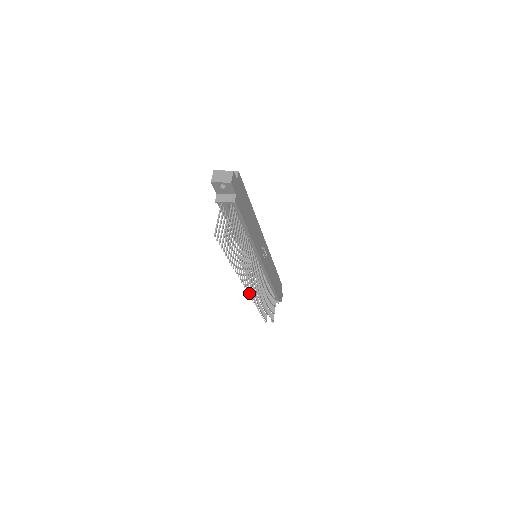
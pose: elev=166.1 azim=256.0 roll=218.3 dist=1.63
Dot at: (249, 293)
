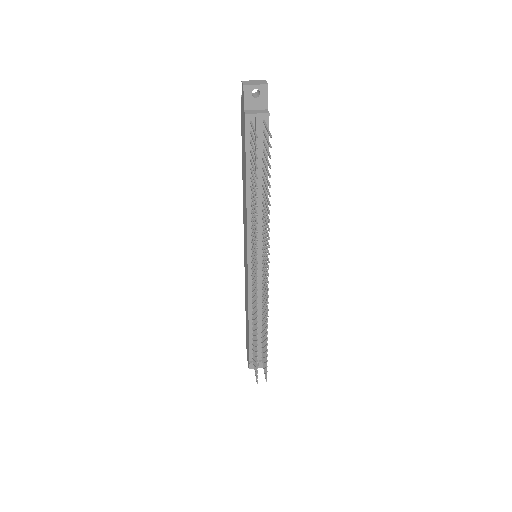
Dot at: (257, 297)
